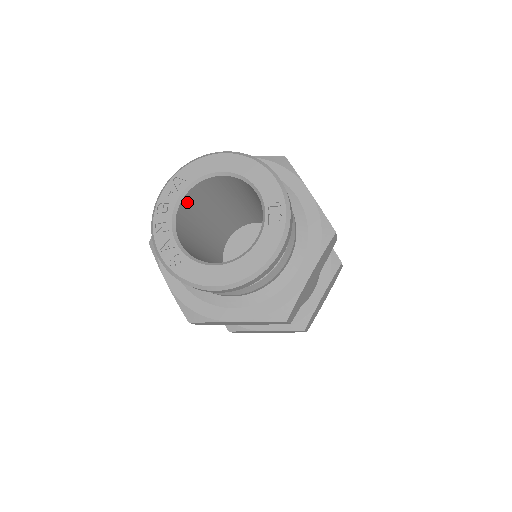
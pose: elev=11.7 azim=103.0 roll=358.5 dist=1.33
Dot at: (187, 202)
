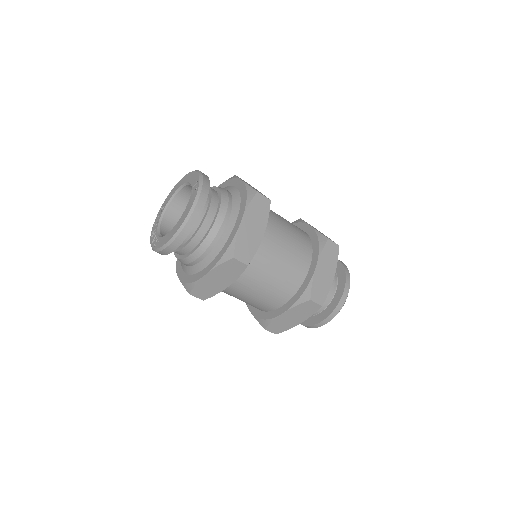
Dot at: (170, 217)
